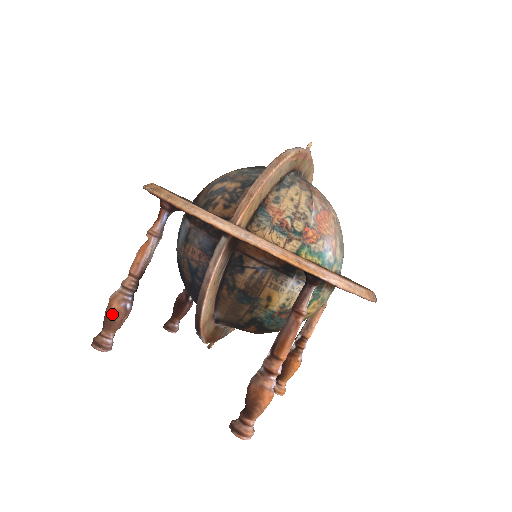
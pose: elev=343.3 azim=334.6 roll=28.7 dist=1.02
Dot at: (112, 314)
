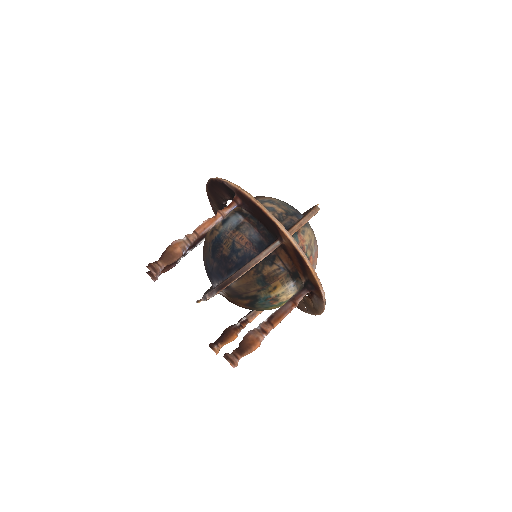
Dot at: (174, 254)
